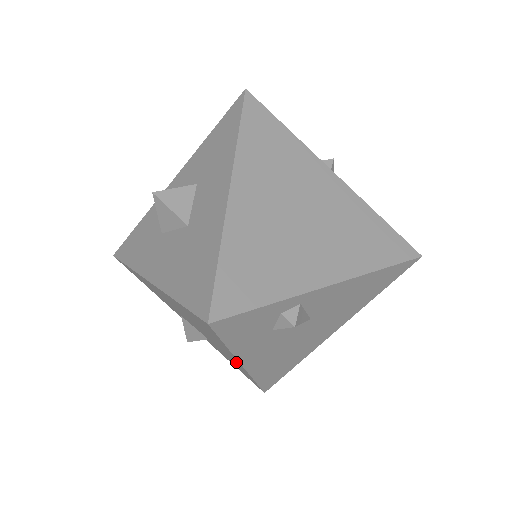
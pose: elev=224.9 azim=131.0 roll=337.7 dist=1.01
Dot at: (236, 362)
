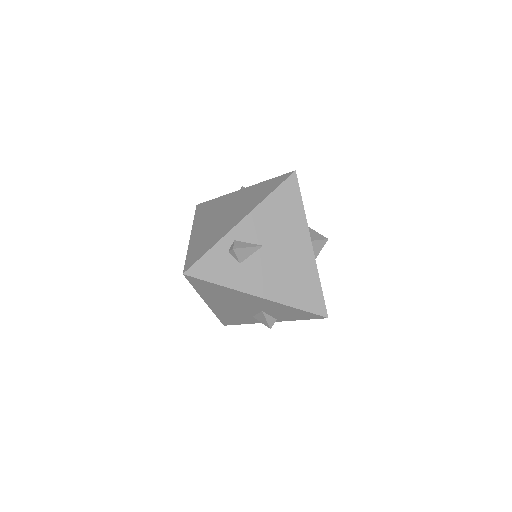
Dot at: (264, 302)
